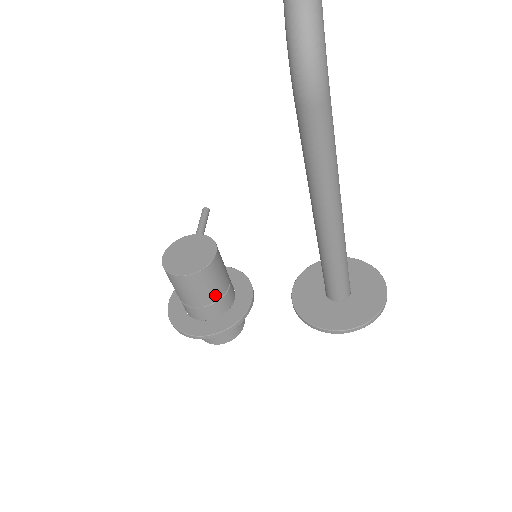
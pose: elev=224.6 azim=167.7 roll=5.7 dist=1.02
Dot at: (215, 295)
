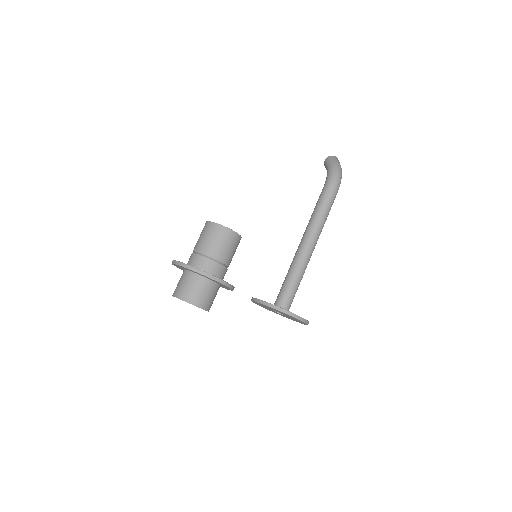
Dot at: (229, 260)
